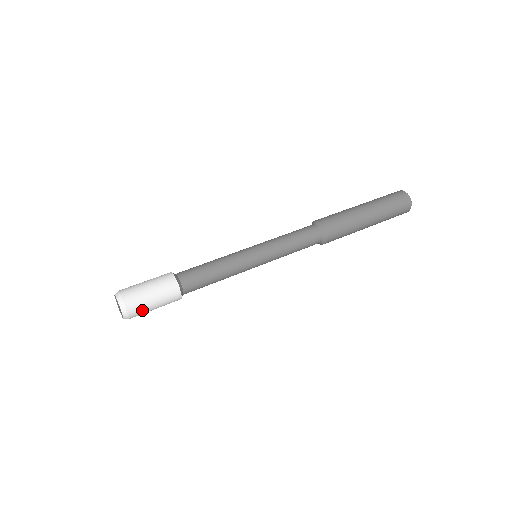
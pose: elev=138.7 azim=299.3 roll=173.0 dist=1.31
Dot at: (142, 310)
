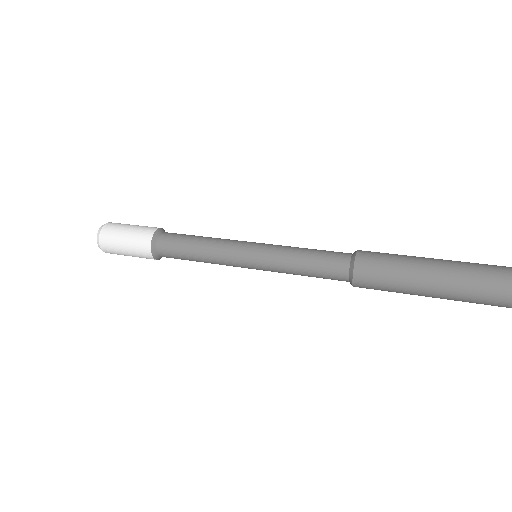
Dot at: (112, 246)
